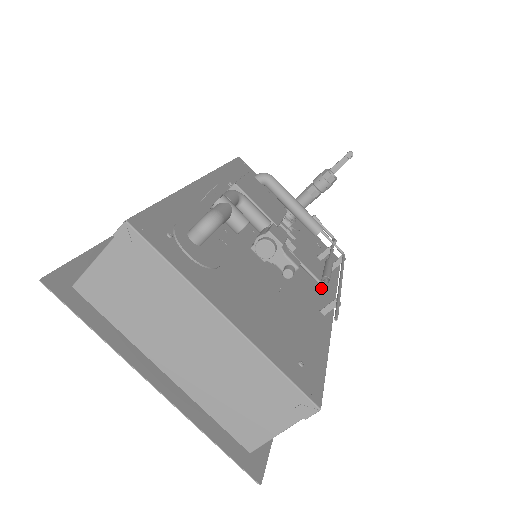
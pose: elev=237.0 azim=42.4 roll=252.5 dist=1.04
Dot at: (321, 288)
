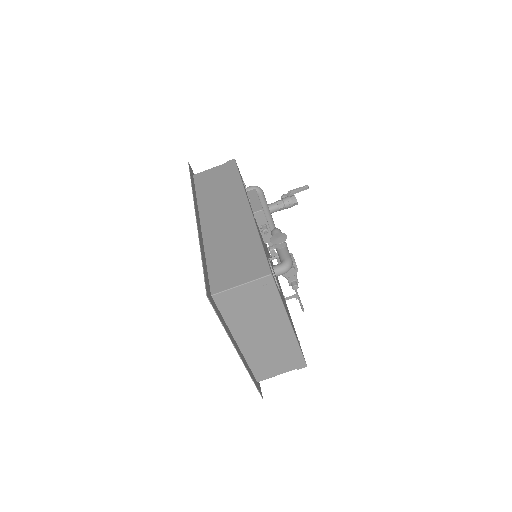
Dot at: (277, 277)
